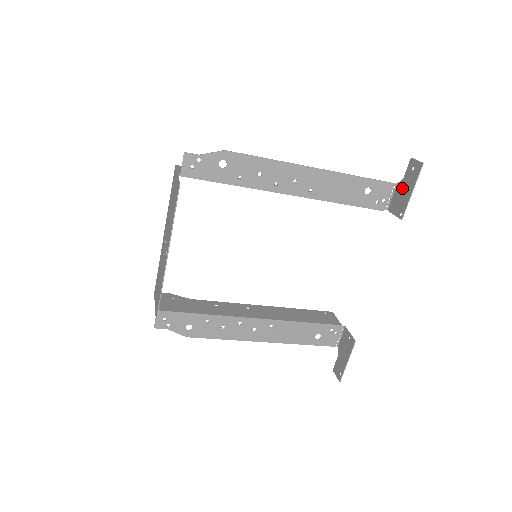
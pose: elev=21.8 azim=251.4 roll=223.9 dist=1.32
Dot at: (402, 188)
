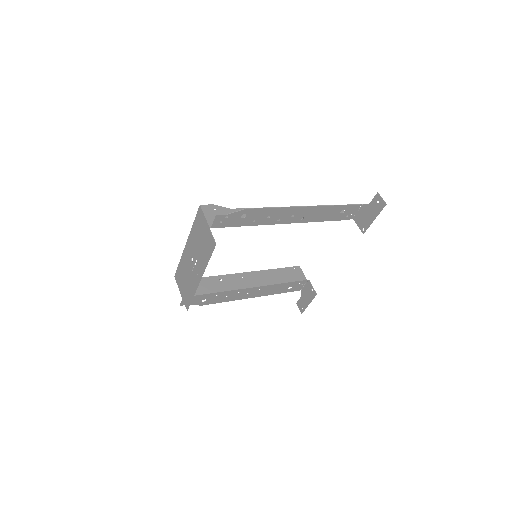
Dot at: (367, 211)
